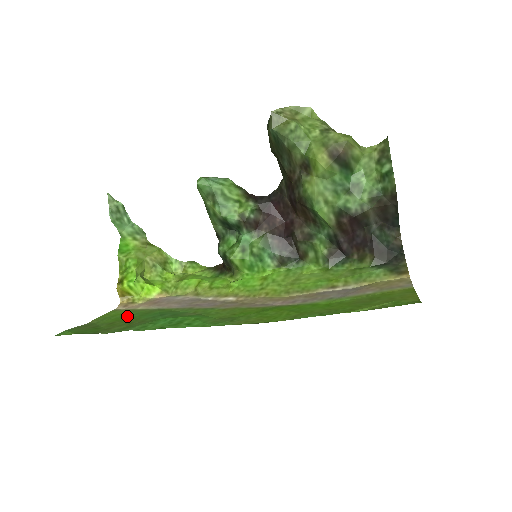
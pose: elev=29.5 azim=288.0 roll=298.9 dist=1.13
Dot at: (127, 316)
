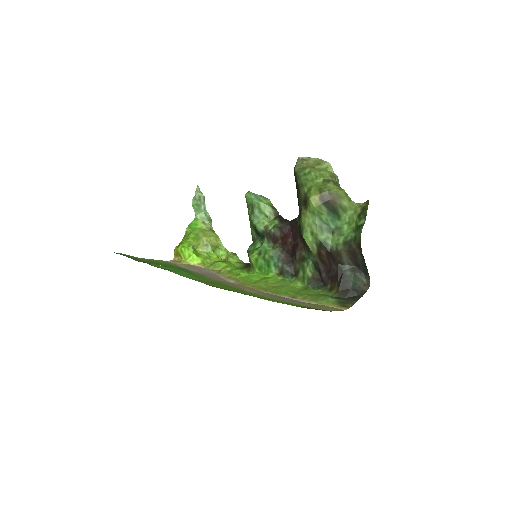
Dot at: (164, 264)
